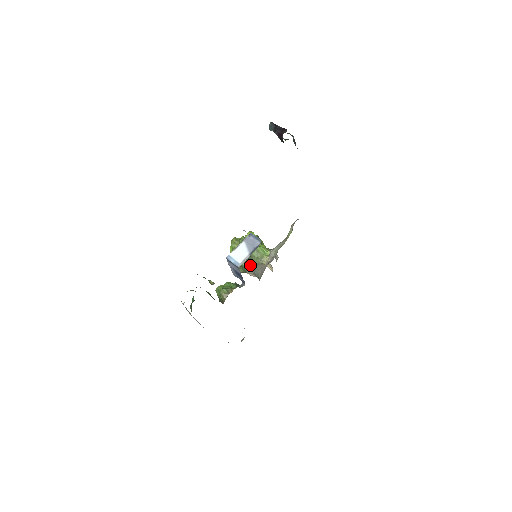
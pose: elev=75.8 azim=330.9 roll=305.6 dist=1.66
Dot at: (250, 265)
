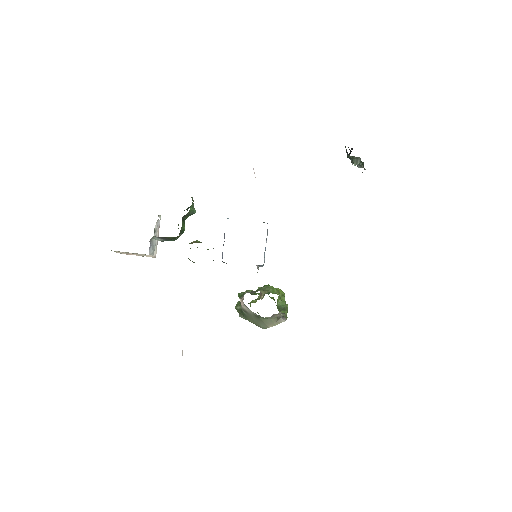
Dot at: (249, 292)
